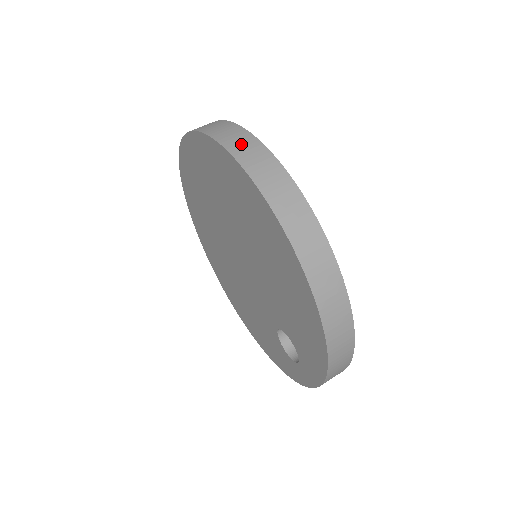
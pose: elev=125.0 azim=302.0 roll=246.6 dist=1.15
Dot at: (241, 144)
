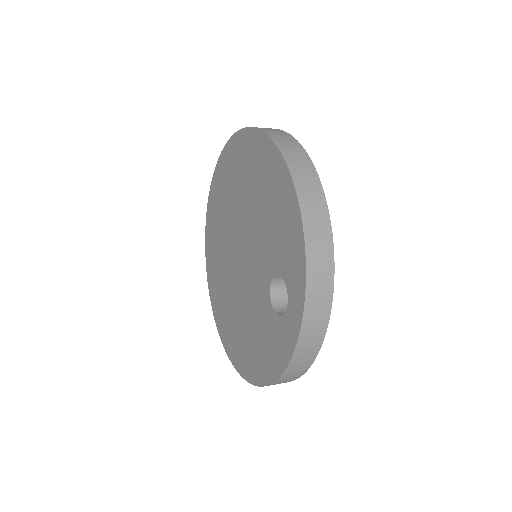
Dot at: occluded
